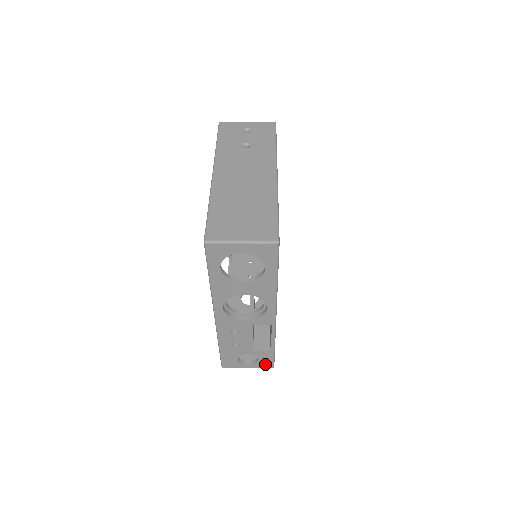
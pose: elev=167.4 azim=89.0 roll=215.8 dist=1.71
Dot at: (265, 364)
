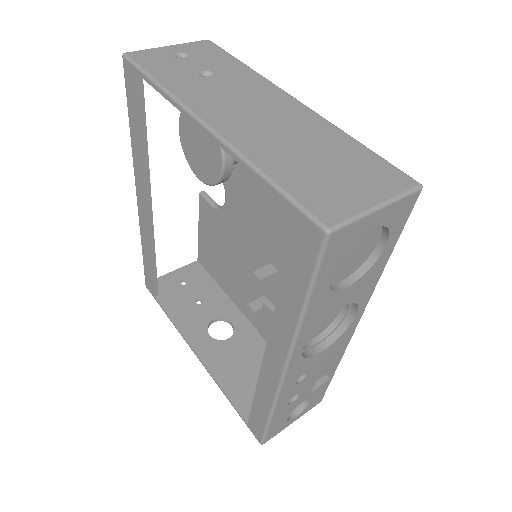
Dot at: (315, 403)
